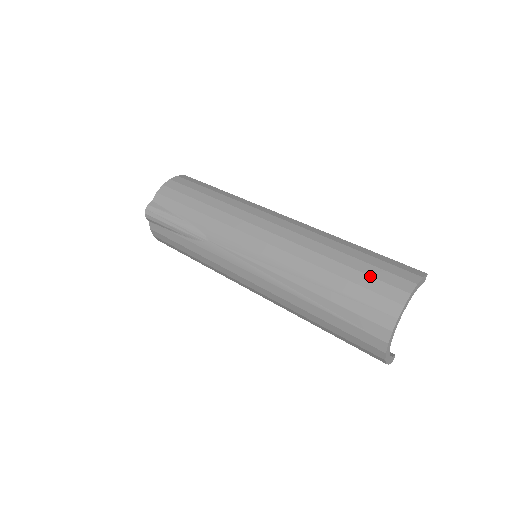
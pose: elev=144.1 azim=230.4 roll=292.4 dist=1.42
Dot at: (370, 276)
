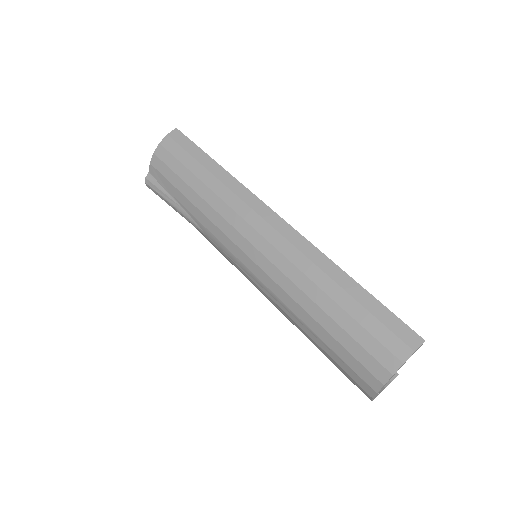
Dot at: (354, 340)
